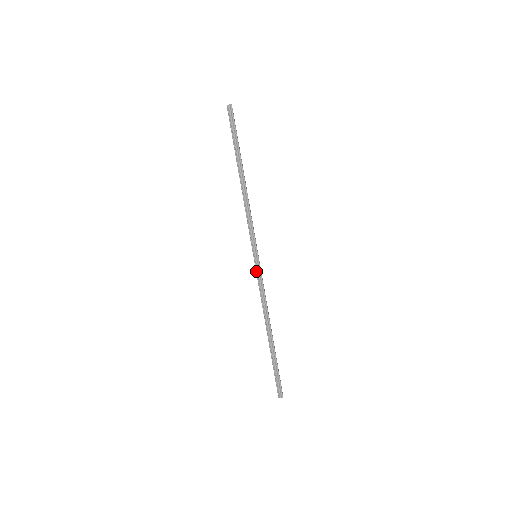
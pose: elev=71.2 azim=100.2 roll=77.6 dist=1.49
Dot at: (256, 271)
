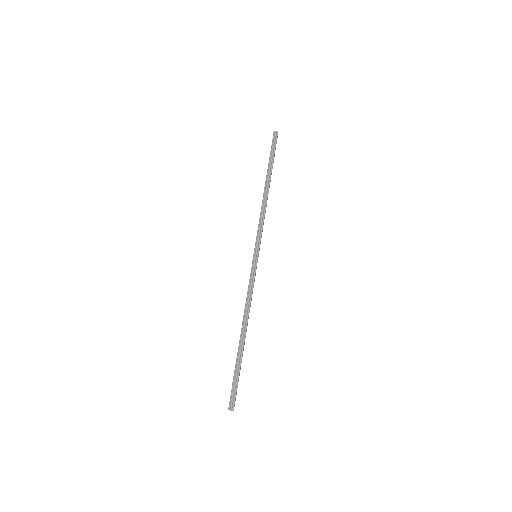
Dot at: (251, 268)
